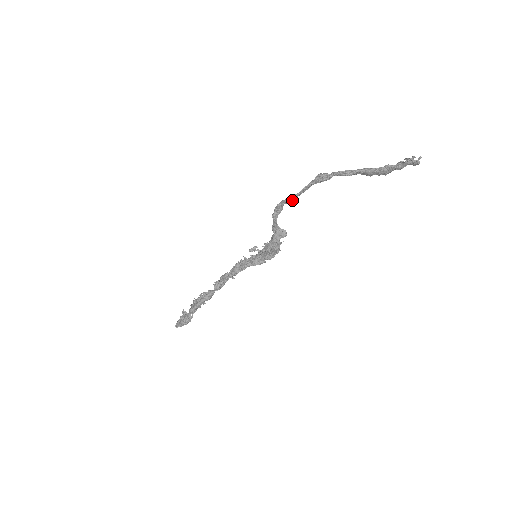
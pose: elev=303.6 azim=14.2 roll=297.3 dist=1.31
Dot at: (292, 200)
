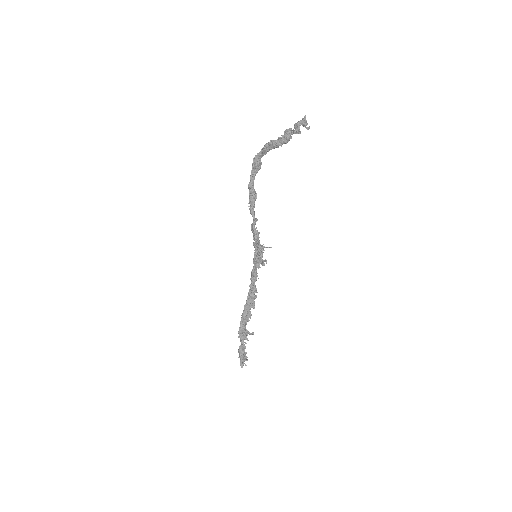
Dot at: (250, 189)
